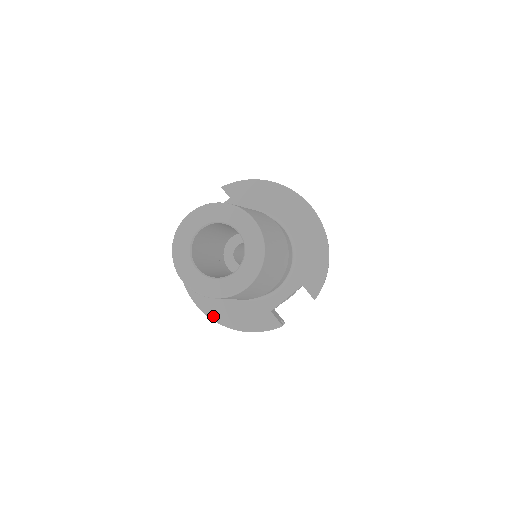
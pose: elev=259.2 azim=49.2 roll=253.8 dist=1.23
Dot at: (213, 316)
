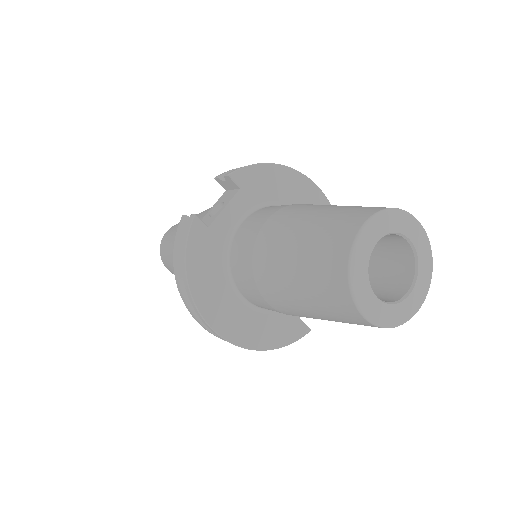
Dot at: (241, 342)
